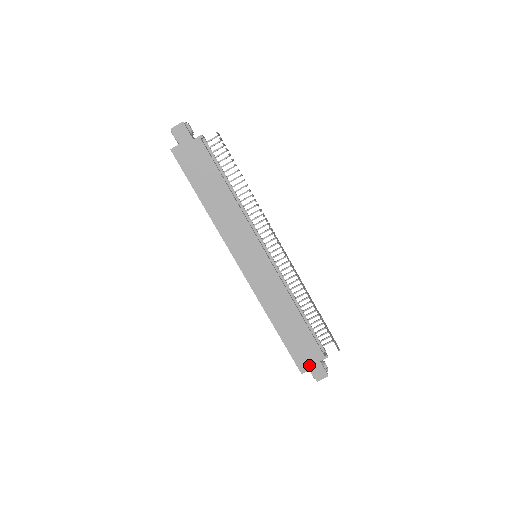
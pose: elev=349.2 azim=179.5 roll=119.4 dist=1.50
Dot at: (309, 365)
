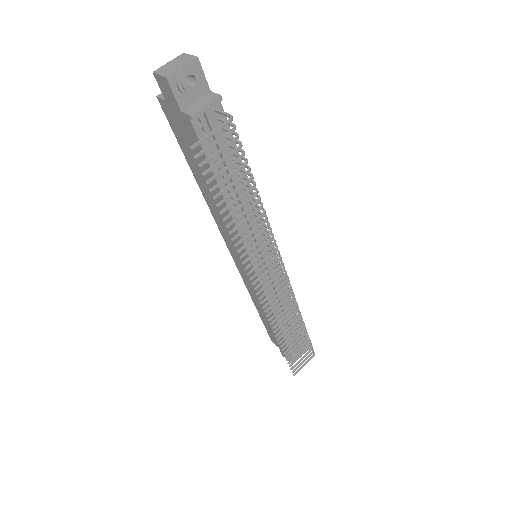
Dot at: (279, 346)
